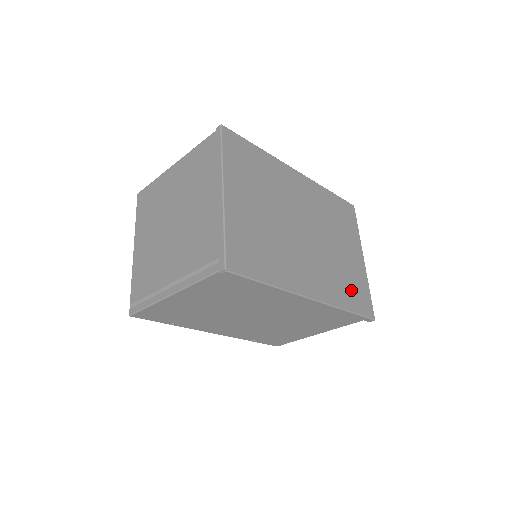
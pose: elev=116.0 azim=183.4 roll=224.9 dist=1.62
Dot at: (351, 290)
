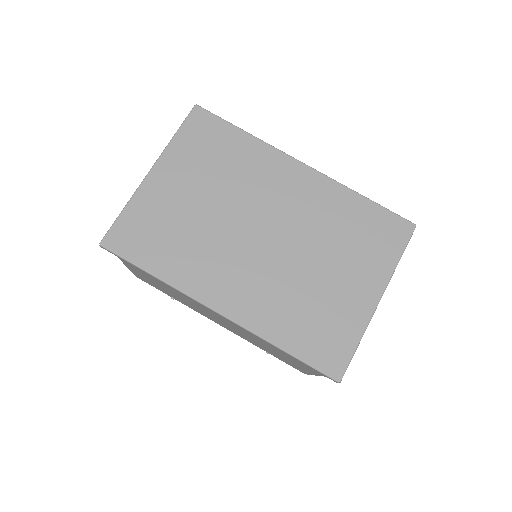
Dot at: (310, 327)
